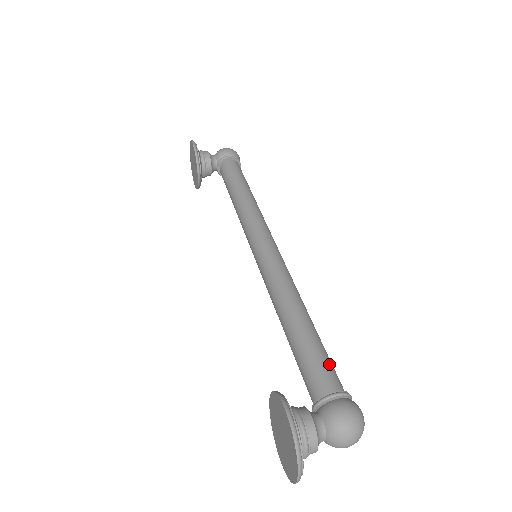
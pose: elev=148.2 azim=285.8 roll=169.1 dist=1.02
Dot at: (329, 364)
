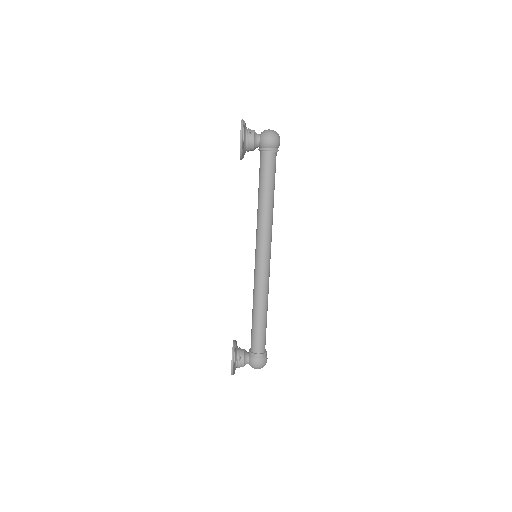
Dot at: (263, 340)
